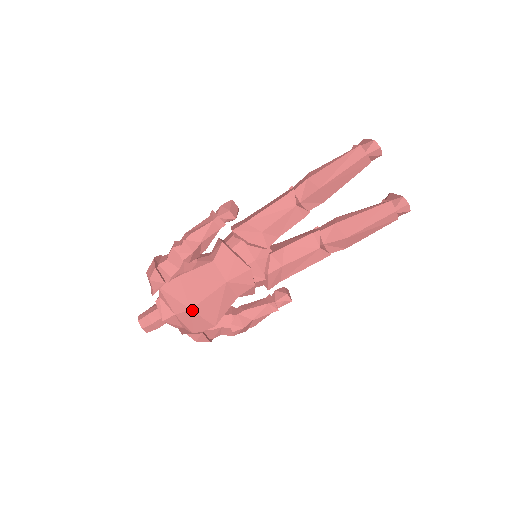
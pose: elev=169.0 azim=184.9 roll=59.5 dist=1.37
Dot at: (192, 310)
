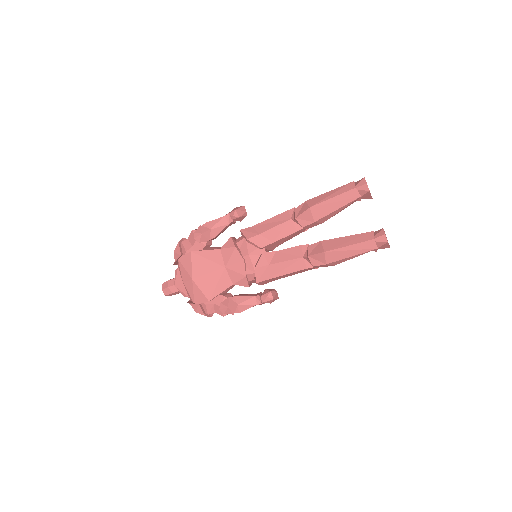
Dot at: (193, 280)
